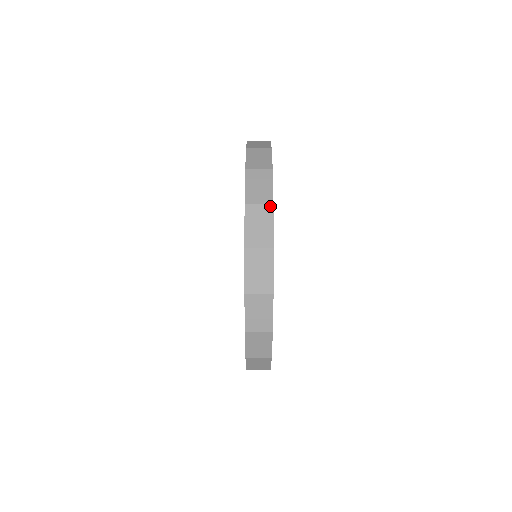
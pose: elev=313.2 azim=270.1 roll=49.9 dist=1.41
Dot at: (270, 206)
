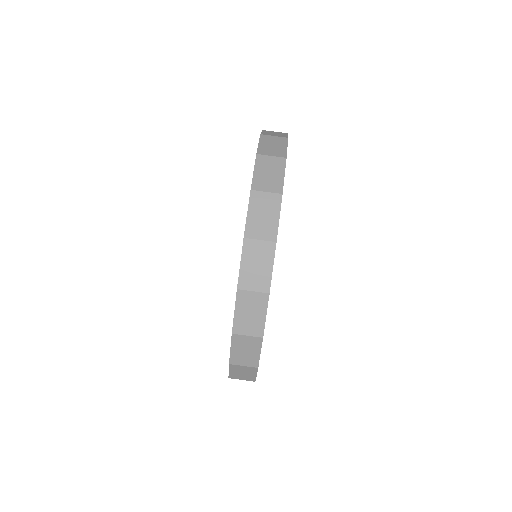
Dot at: (283, 159)
